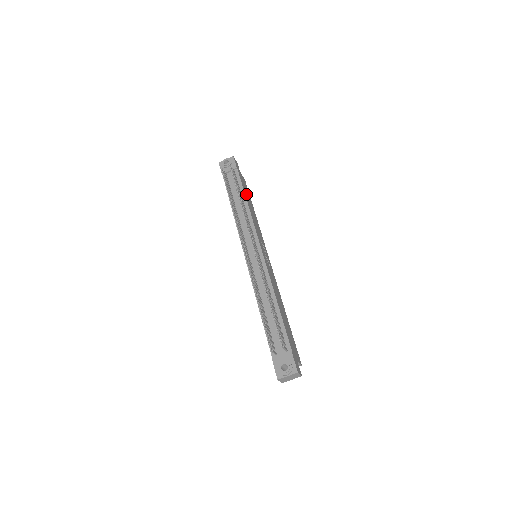
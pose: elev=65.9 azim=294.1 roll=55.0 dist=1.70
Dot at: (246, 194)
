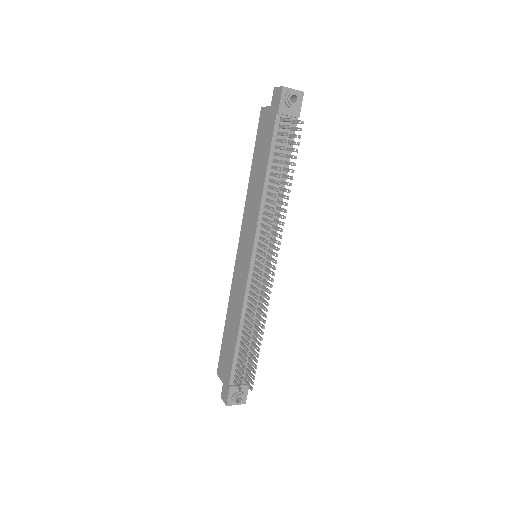
Dot at: occluded
